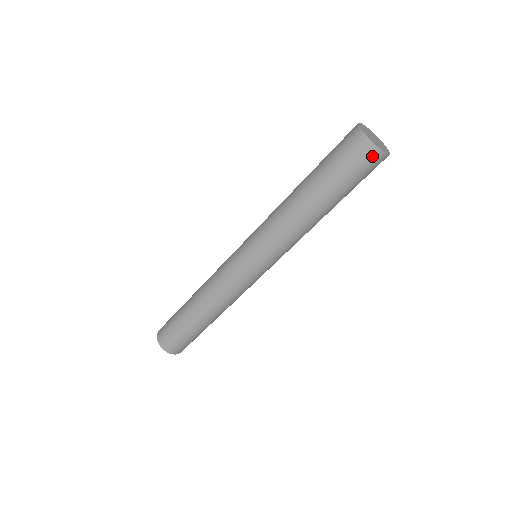
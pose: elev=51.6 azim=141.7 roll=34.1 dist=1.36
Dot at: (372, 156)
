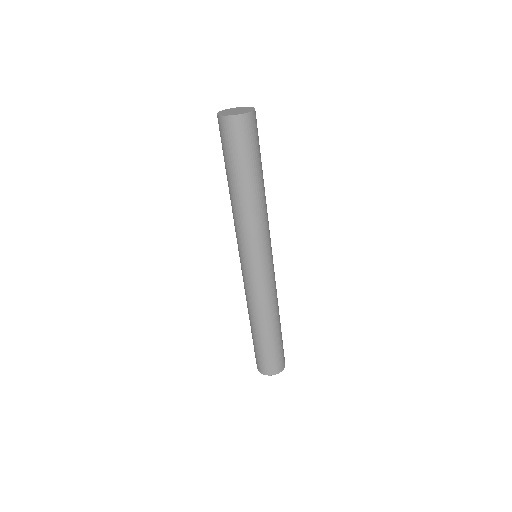
Dot at: (228, 125)
